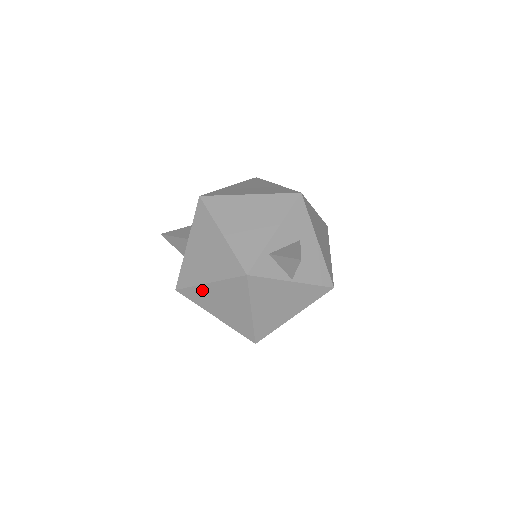
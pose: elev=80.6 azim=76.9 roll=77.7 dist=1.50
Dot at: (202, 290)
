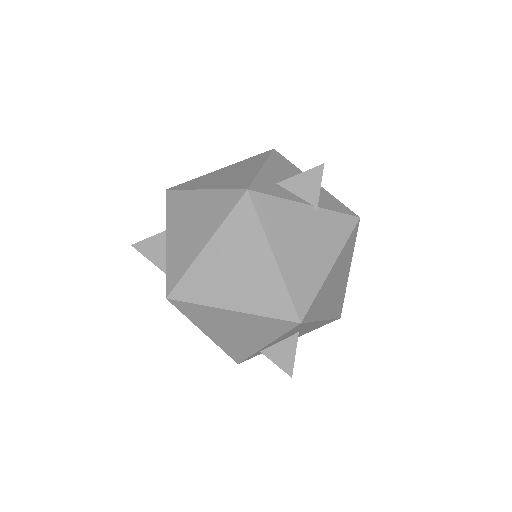
Dot at: occluded
